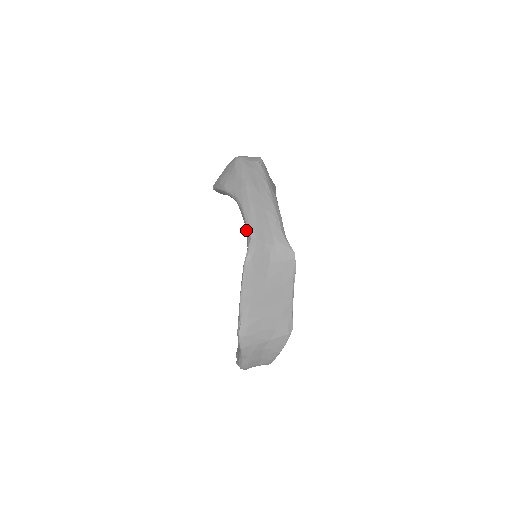
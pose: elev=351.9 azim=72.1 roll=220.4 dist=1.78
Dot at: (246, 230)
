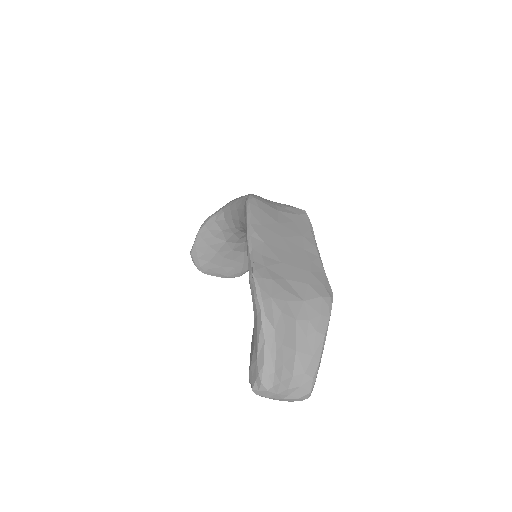
Dot at: (241, 205)
